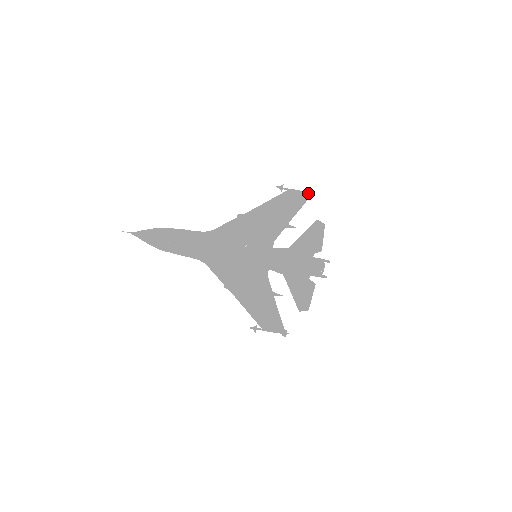
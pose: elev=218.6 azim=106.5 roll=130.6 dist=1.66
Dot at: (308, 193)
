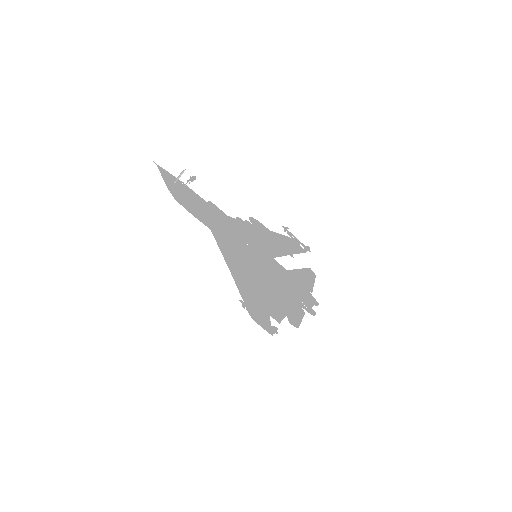
Dot at: (305, 246)
